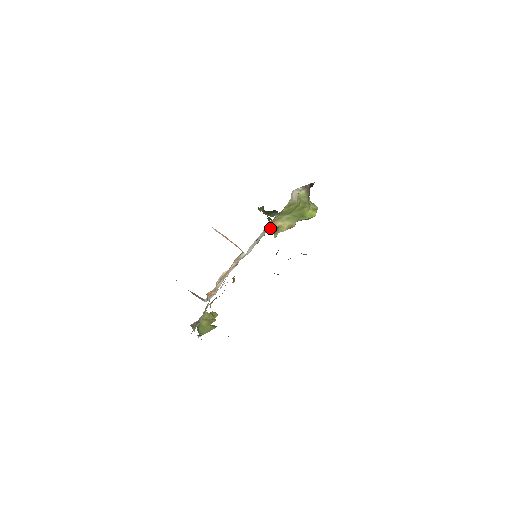
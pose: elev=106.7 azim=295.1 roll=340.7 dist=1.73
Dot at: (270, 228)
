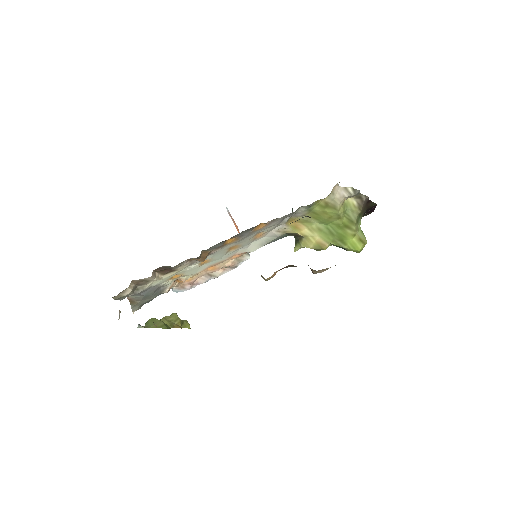
Dot at: (291, 231)
